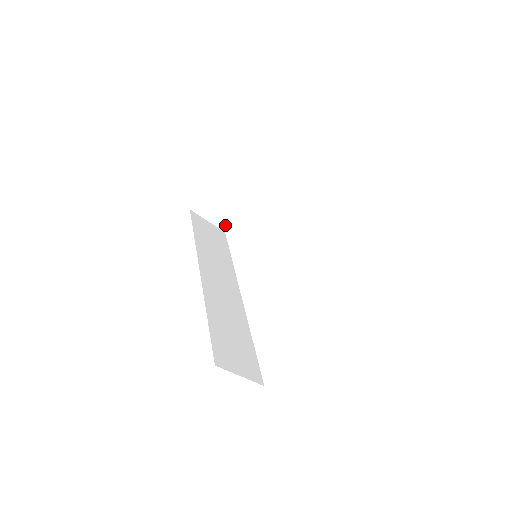
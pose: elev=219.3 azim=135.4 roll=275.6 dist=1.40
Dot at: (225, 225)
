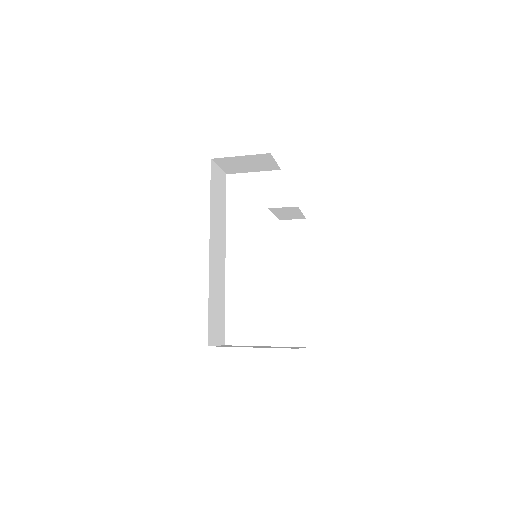
Dot at: (230, 172)
